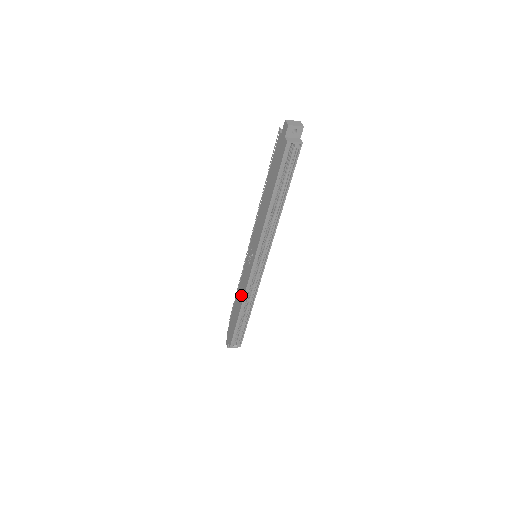
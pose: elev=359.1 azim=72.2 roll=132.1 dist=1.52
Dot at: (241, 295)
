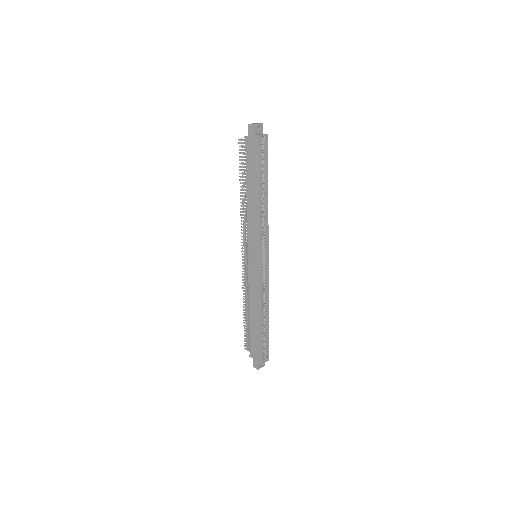
Dot at: (256, 300)
